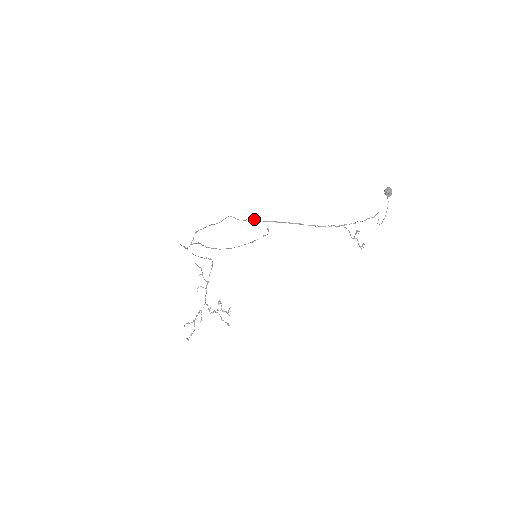
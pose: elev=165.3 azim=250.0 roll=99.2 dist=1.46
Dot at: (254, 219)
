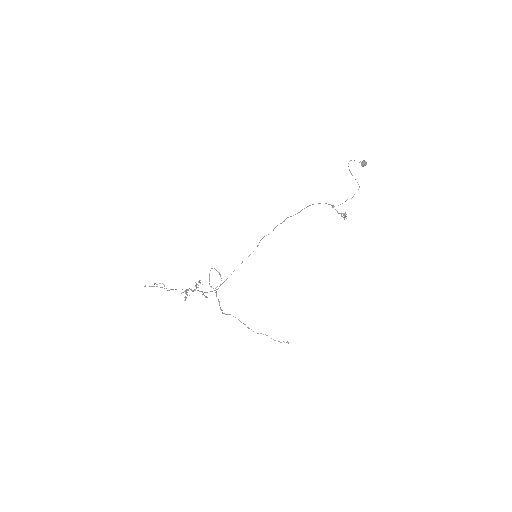
Dot at: occluded
